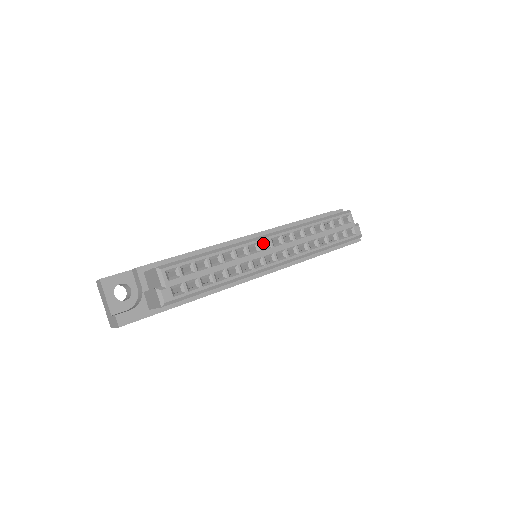
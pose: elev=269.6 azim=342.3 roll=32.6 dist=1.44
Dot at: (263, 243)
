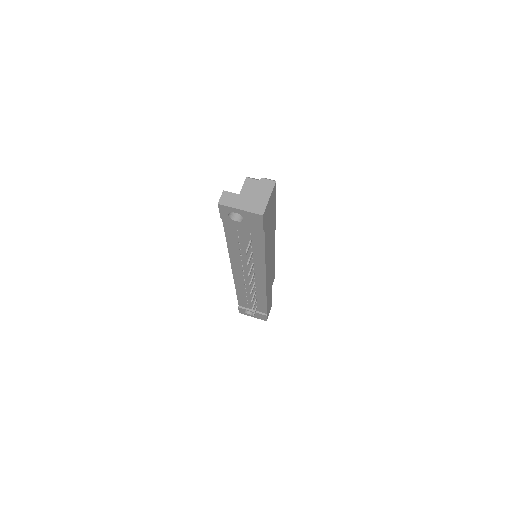
Dot at: occluded
